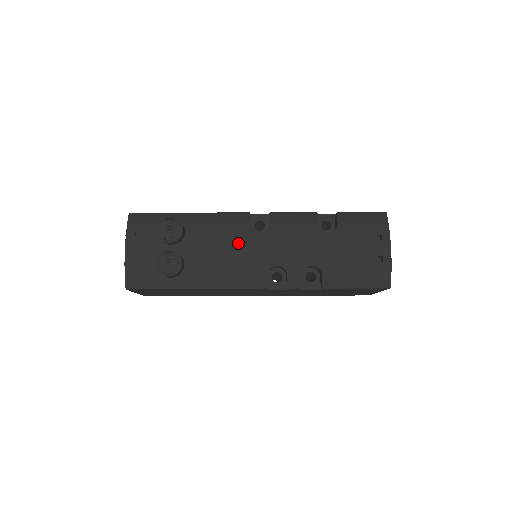
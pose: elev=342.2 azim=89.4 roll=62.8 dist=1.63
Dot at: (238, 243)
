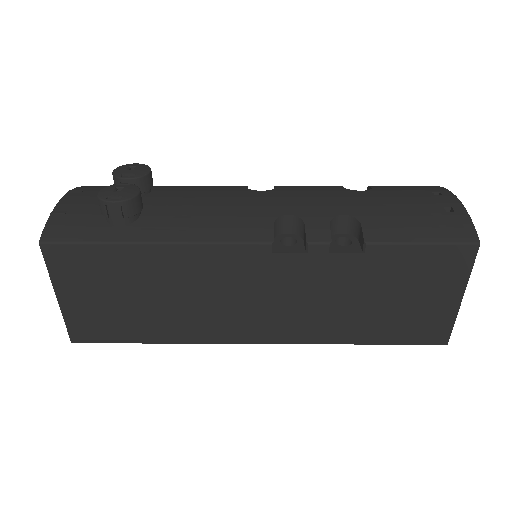
Dot at: (228, 196)
